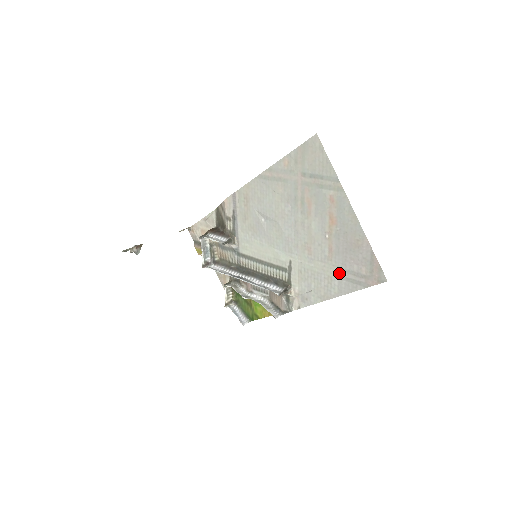
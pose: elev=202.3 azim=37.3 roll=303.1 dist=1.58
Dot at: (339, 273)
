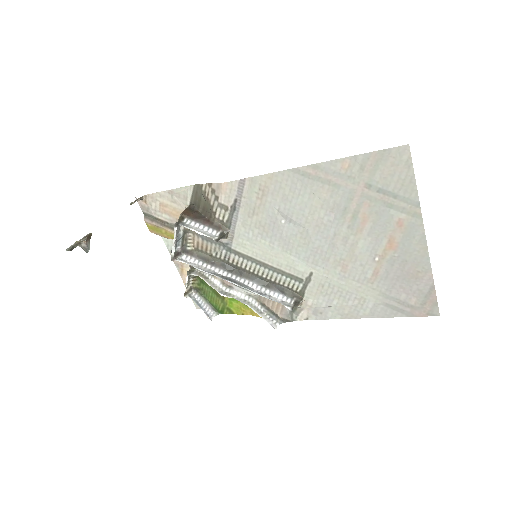
Dot at: (378, 297)
